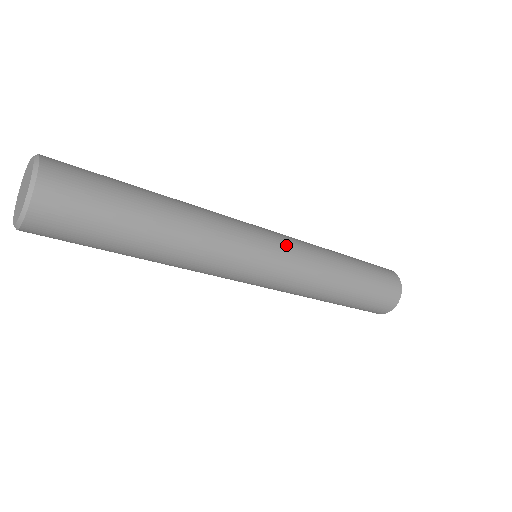
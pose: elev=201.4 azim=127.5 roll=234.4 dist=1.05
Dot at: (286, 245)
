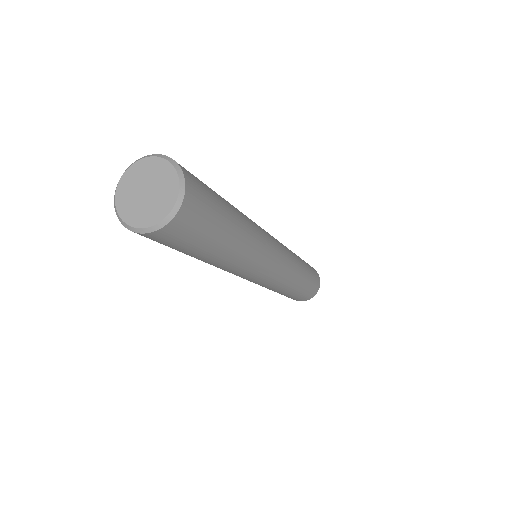
Dot at: (282, 269)
